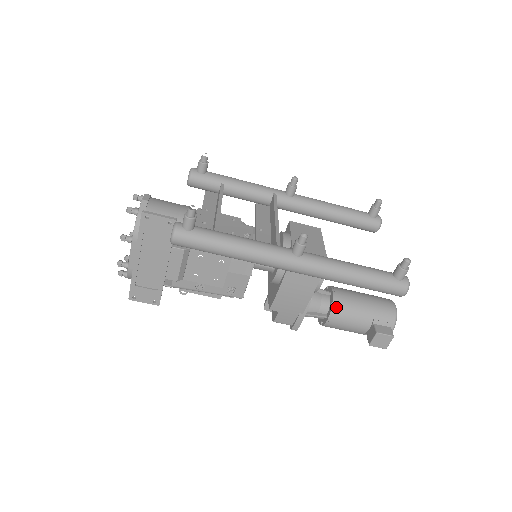
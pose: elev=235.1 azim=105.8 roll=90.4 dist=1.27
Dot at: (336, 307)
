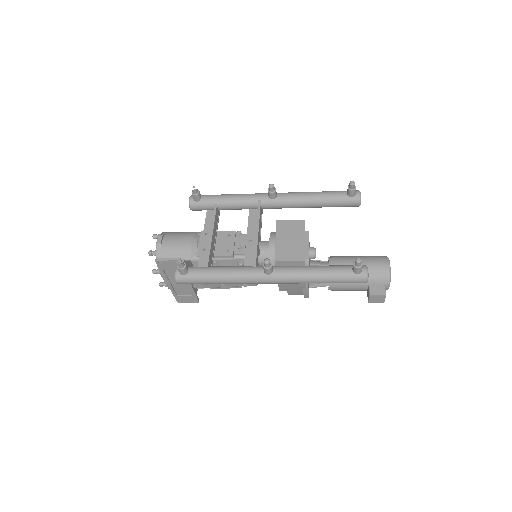
Dot at: occluded
